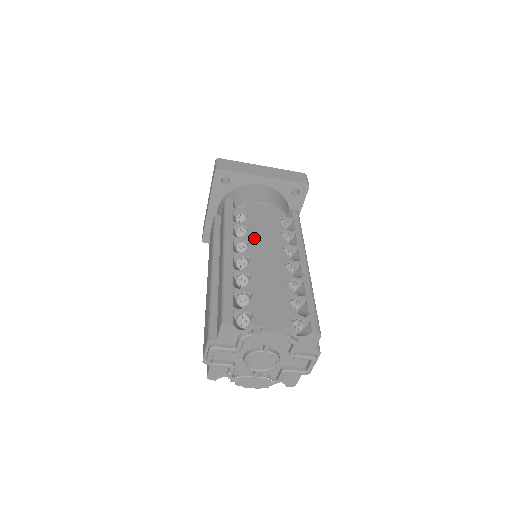
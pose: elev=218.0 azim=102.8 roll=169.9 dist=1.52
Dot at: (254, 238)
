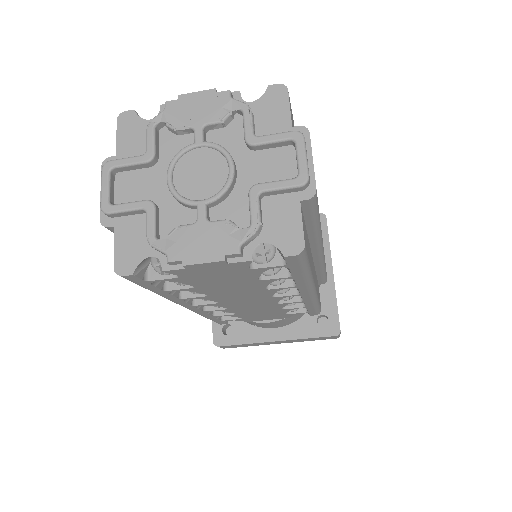
Dot at: occluded
